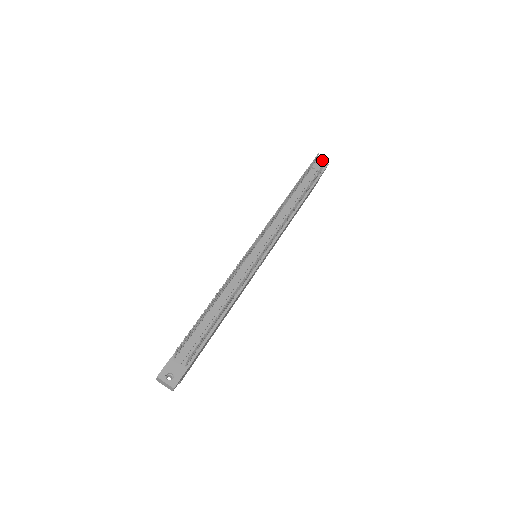
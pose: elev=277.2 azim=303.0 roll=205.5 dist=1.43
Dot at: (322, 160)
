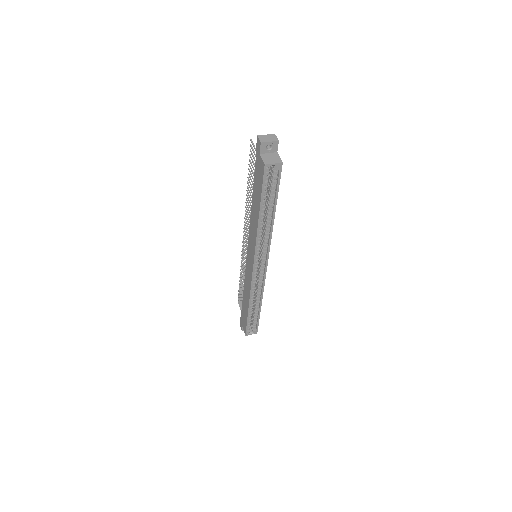
Dot at: occluded
